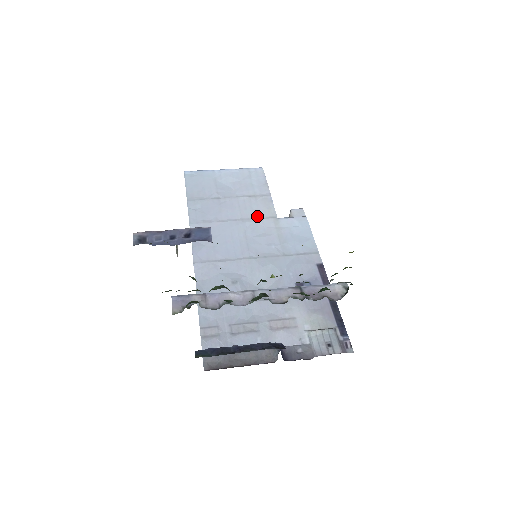
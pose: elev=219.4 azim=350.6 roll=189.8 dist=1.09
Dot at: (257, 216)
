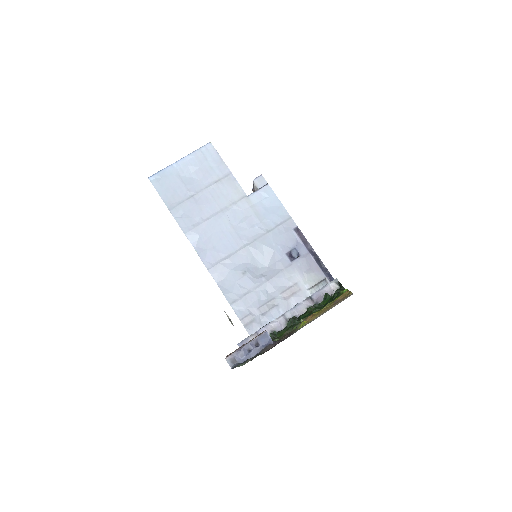
Dot at: (231, 202)
